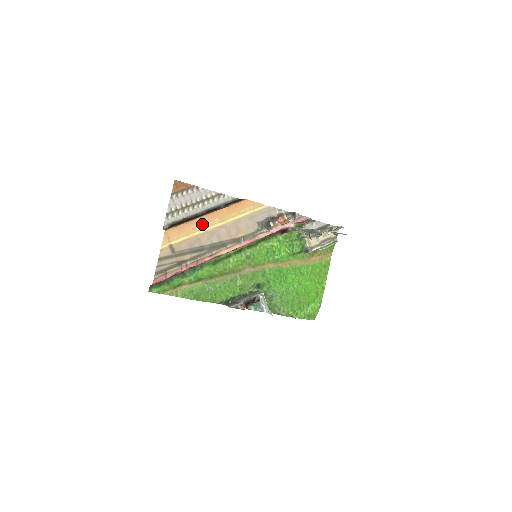
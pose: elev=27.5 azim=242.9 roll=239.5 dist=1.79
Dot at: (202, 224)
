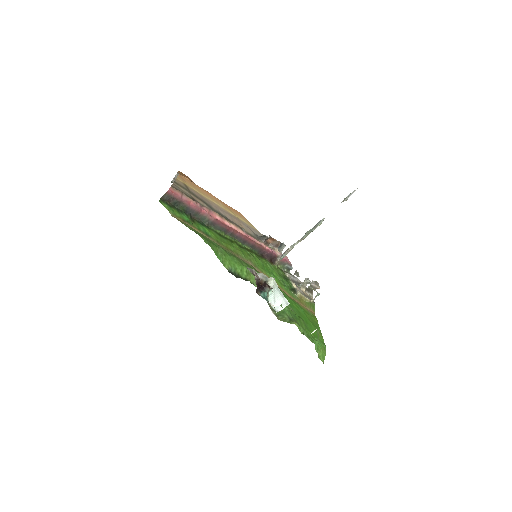
Dot at: (209, 196)
